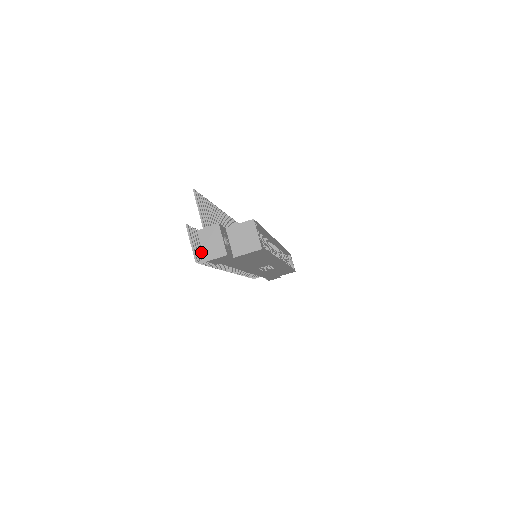
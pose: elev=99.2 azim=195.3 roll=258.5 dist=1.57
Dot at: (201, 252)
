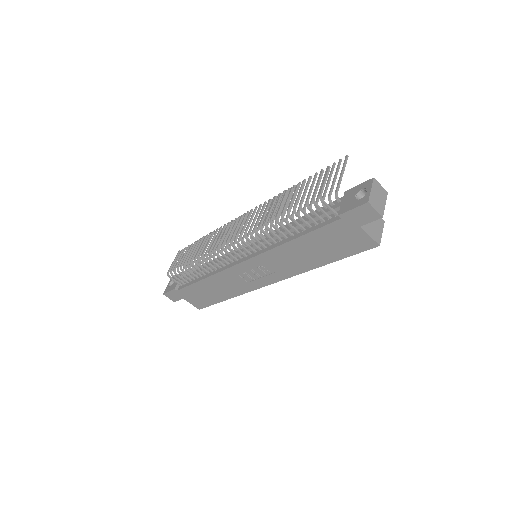
Dot at: occluded
